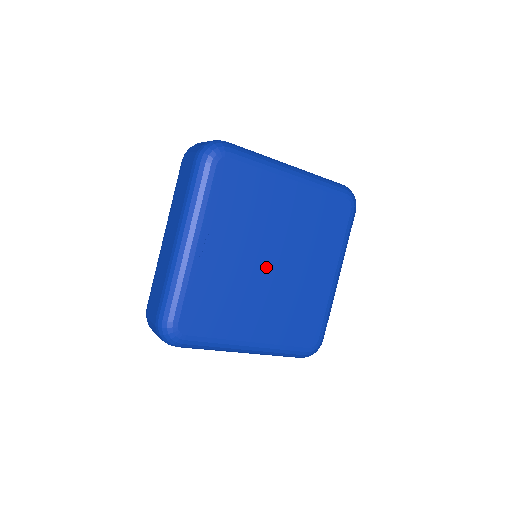
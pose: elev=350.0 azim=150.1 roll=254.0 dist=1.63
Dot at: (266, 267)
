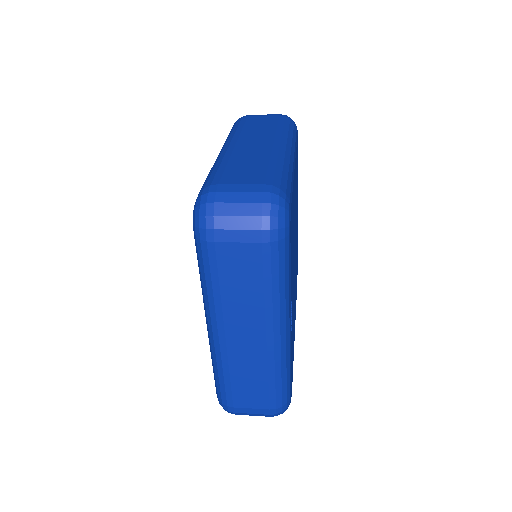
Dot at: occluded
